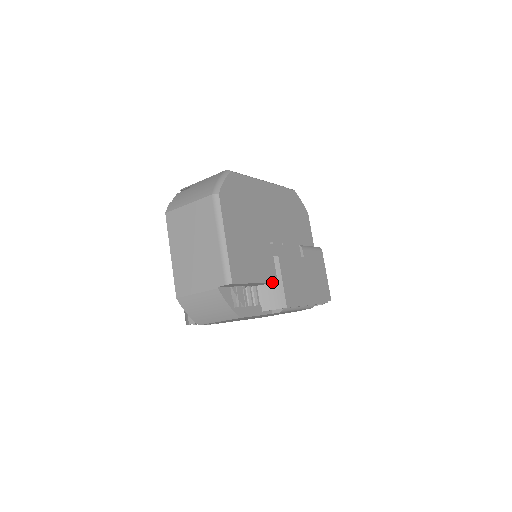
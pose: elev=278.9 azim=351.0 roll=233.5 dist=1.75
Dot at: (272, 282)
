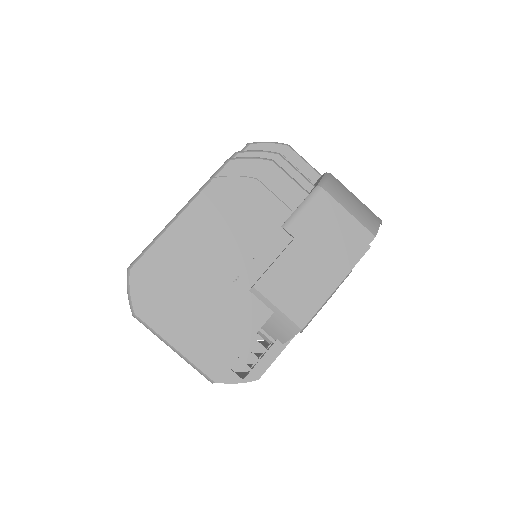
Dot at: (265, 321)
